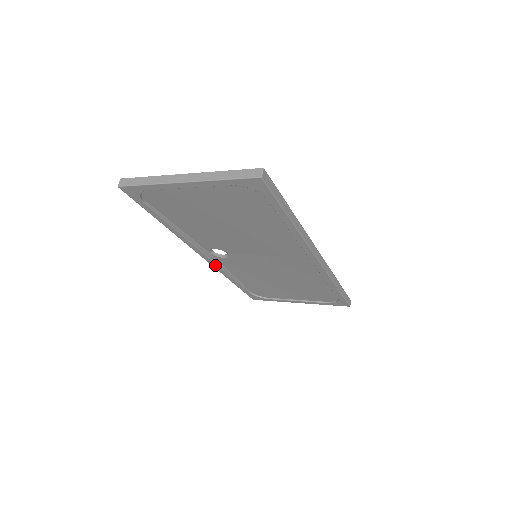
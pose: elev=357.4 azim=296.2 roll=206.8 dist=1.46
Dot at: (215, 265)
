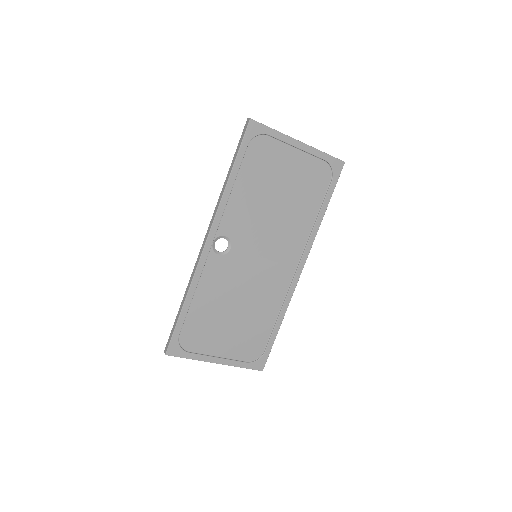
Dot at: (203, 261)
